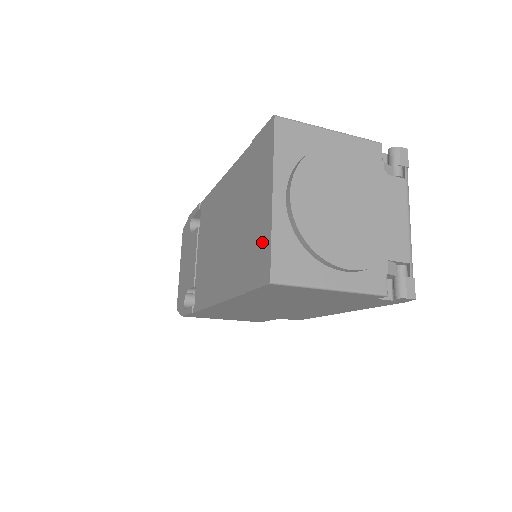
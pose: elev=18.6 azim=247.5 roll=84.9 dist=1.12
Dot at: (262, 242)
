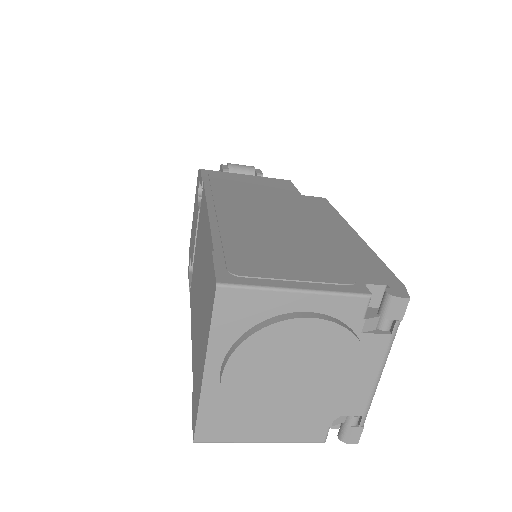
Dot at: (197, 392)
